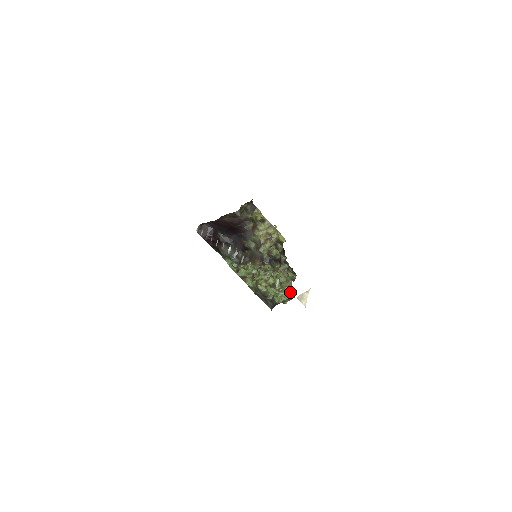
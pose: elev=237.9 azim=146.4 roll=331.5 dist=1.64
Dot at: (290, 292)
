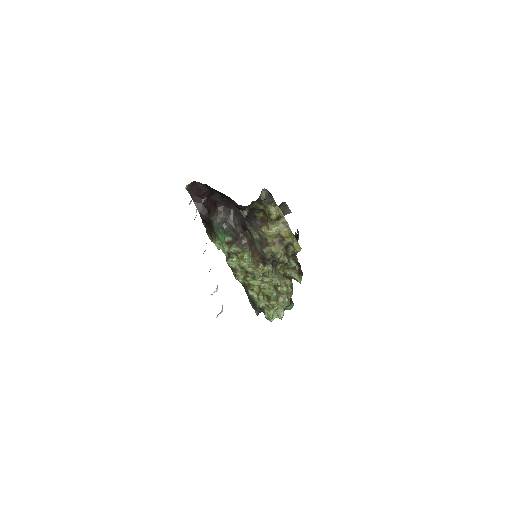
Dot at: (286, 306)
